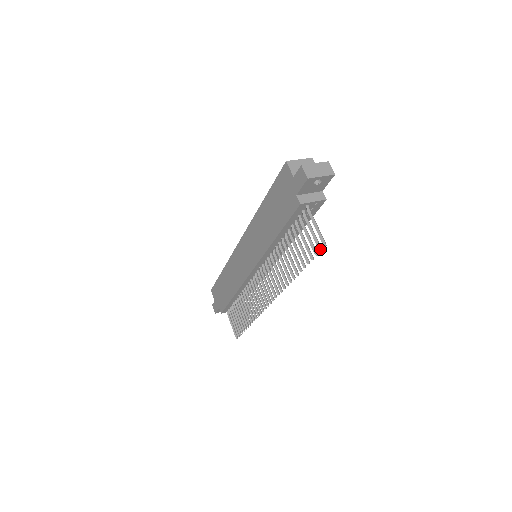
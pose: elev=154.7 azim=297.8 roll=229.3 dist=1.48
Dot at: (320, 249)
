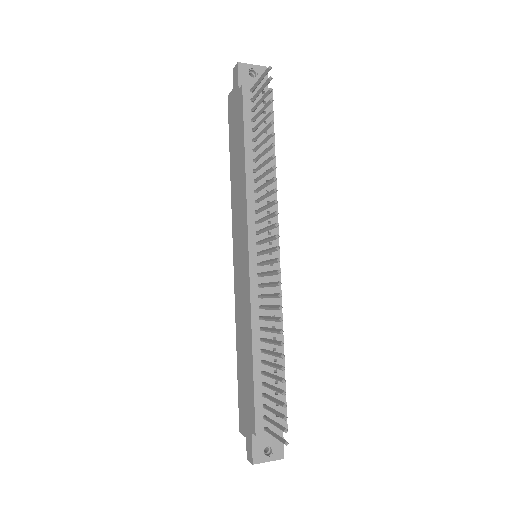
Dot at: (269, 77)
